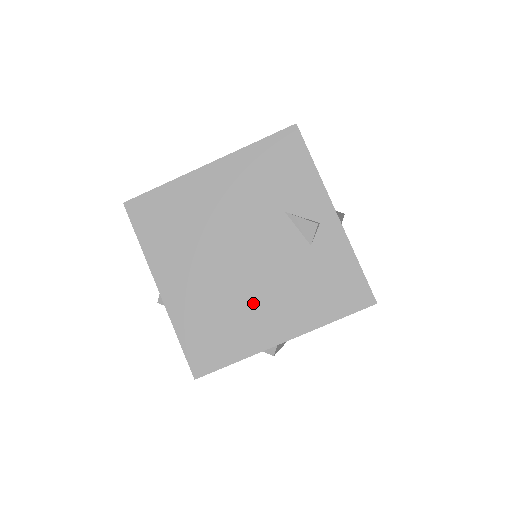
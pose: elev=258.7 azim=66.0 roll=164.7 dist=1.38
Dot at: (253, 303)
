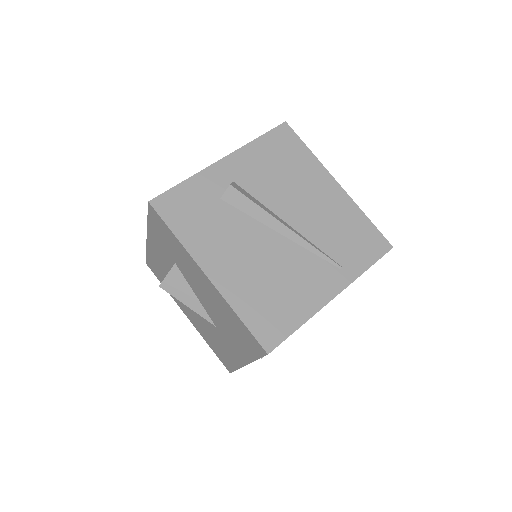
Dot at: occluded
